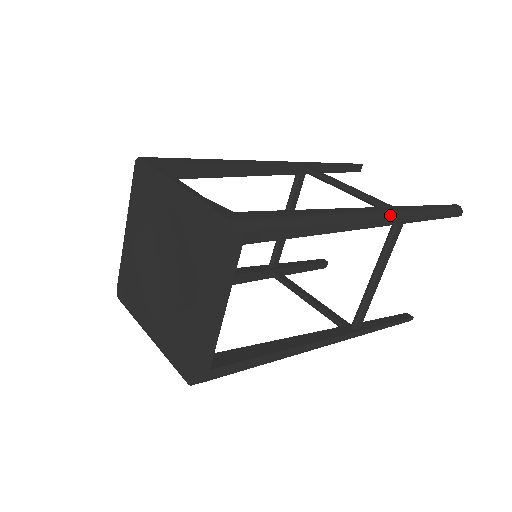
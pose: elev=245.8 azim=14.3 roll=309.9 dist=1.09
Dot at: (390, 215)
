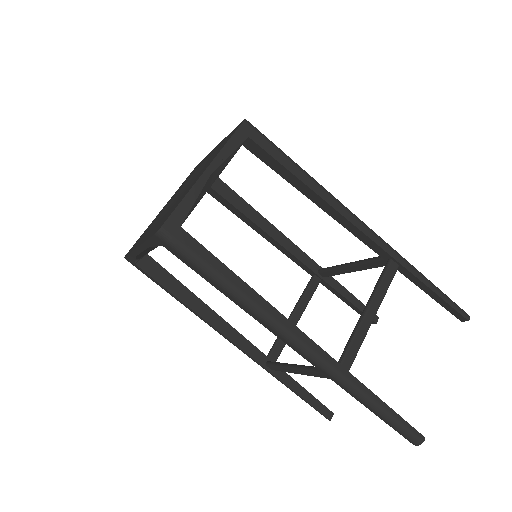
Dot at: (381, 239)
